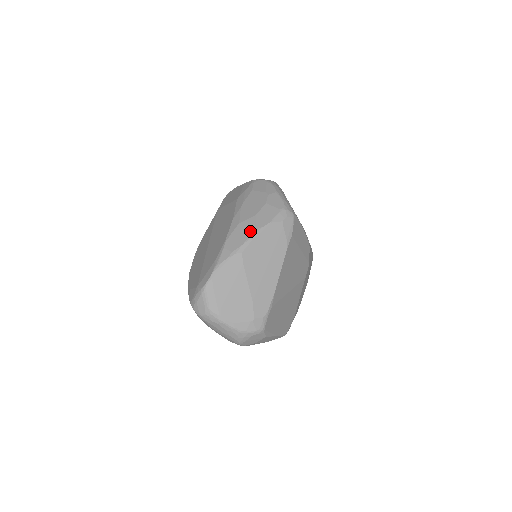
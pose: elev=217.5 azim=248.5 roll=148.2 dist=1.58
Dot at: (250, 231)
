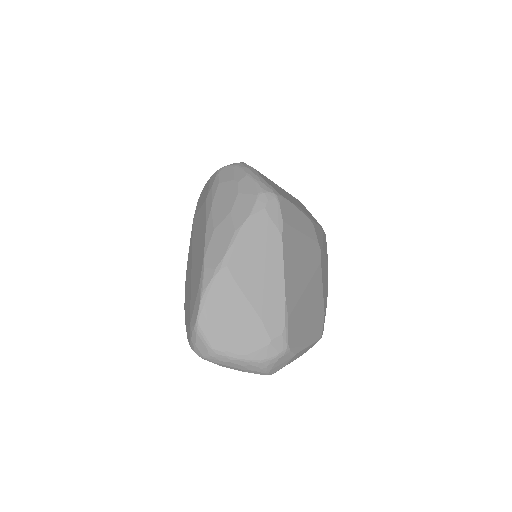
Dot at: (229, 235)
